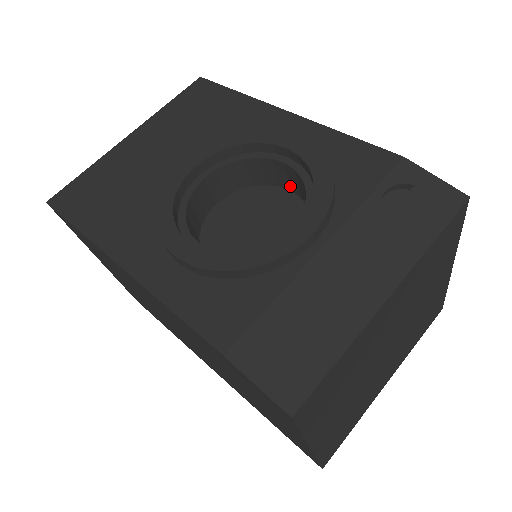
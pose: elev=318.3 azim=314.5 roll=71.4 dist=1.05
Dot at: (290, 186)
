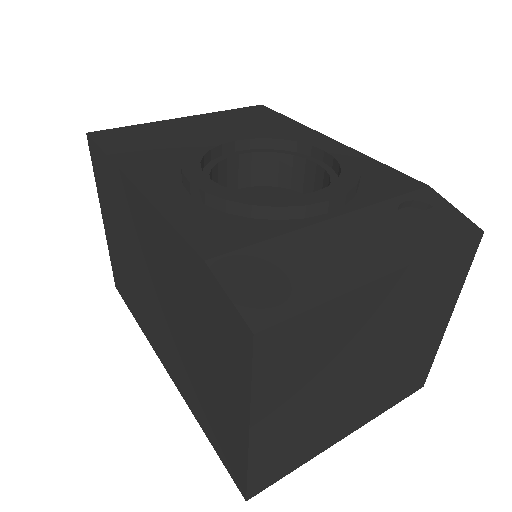
Dot at: occluded
